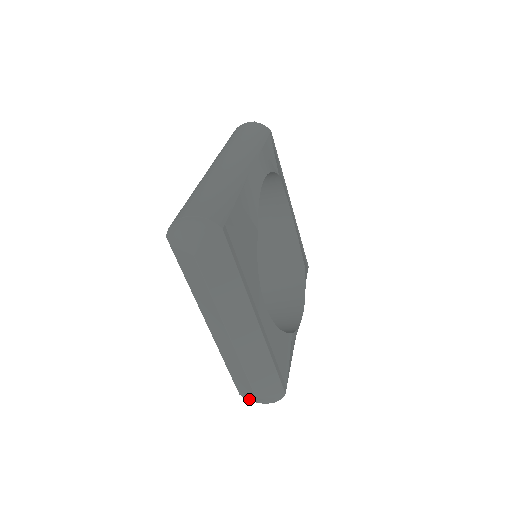
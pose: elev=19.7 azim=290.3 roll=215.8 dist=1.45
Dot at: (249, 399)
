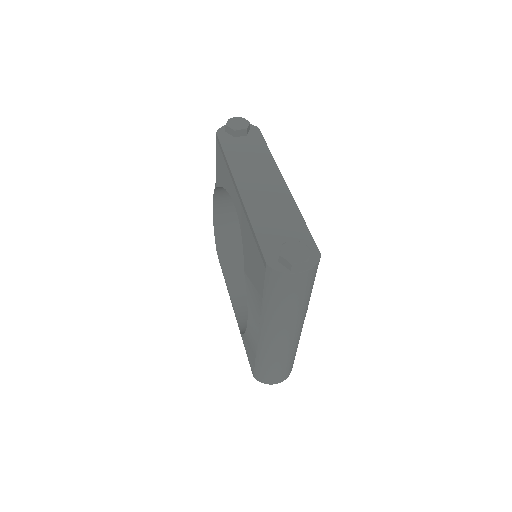
Dot at: occluded
